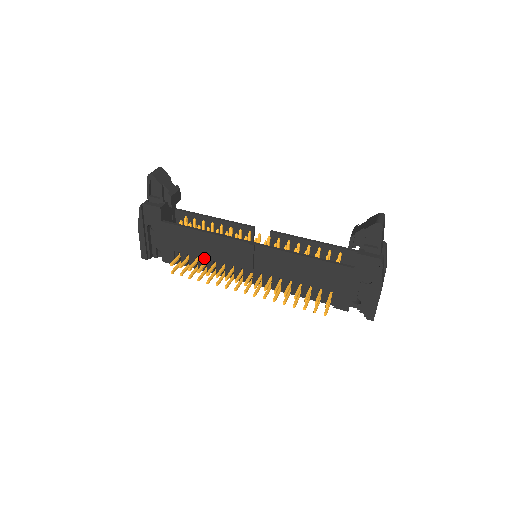
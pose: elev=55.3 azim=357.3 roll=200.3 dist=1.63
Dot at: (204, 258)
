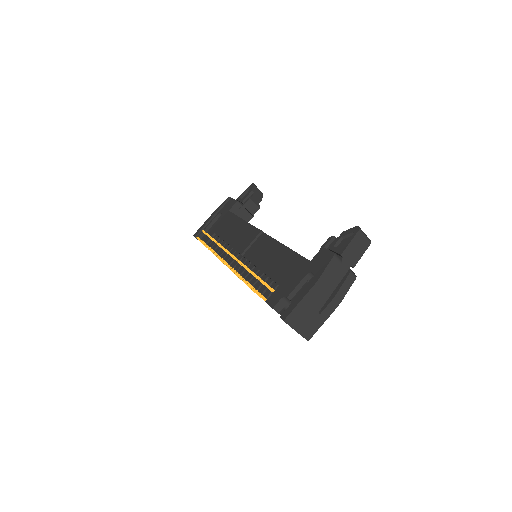
Dot at: (225, 241)
